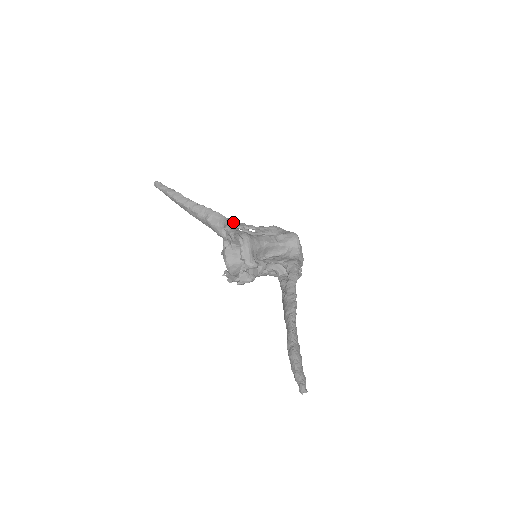
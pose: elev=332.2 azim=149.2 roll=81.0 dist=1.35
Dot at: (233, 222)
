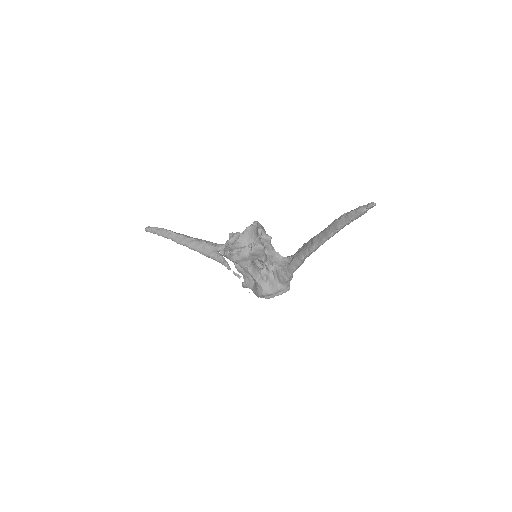
Dot at: occluded
